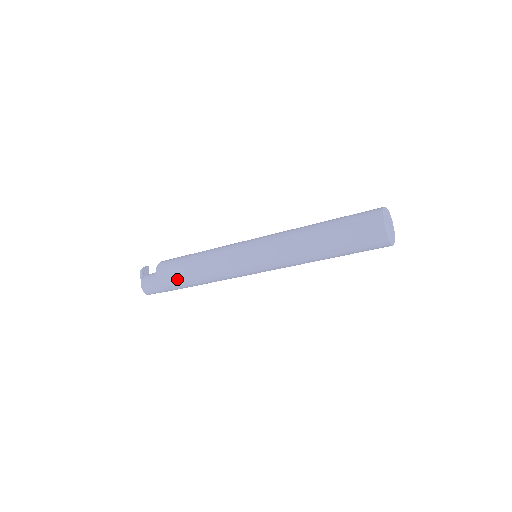
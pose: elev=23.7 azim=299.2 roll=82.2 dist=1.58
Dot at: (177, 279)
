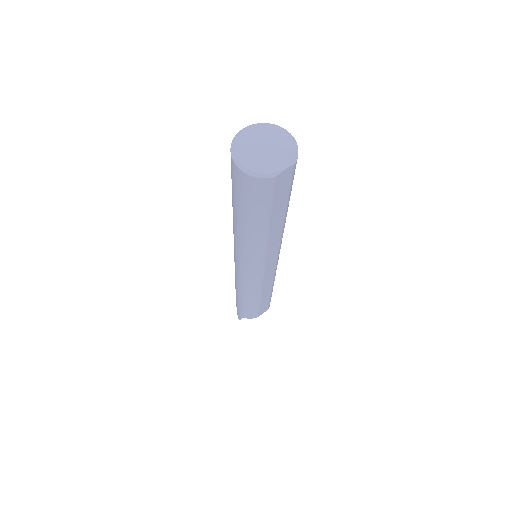
Dot at: occluded
